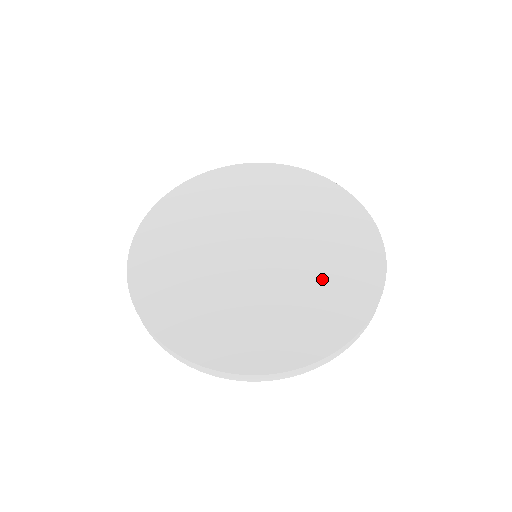
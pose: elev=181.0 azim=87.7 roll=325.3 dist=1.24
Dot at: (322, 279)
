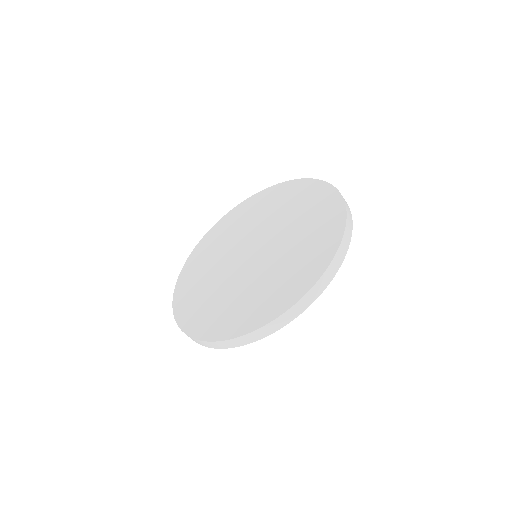
Dot at: (300, 243)
